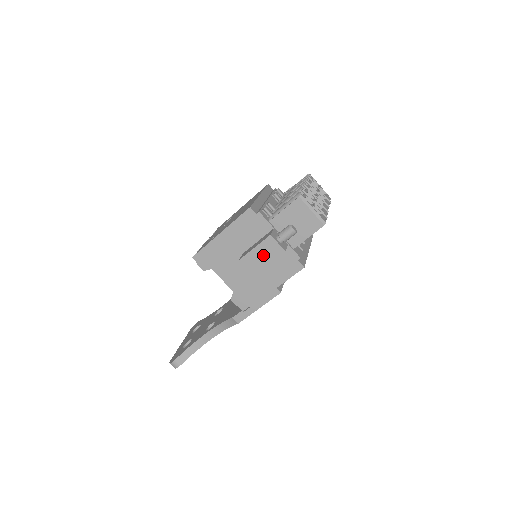
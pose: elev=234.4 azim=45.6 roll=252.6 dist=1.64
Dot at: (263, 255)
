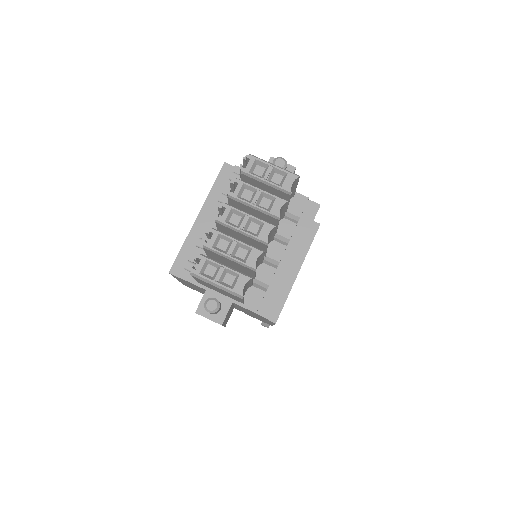
Dot at: occluded
